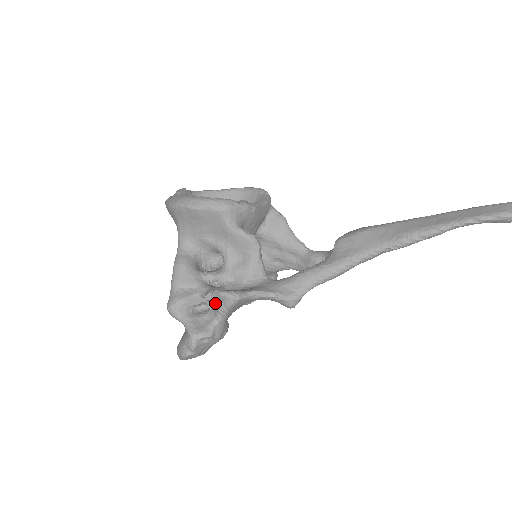
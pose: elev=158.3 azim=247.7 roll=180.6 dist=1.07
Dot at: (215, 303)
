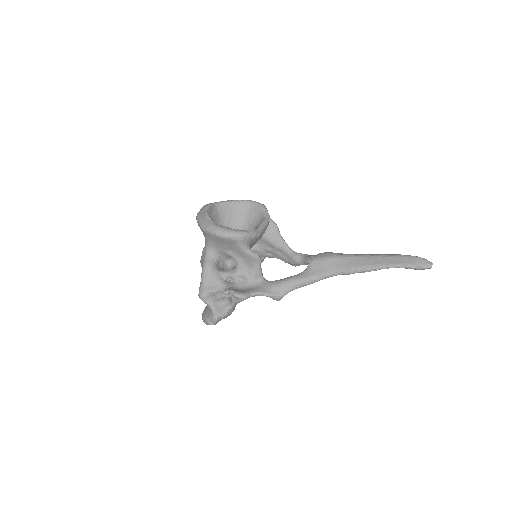
Dot at: (230, 298)
